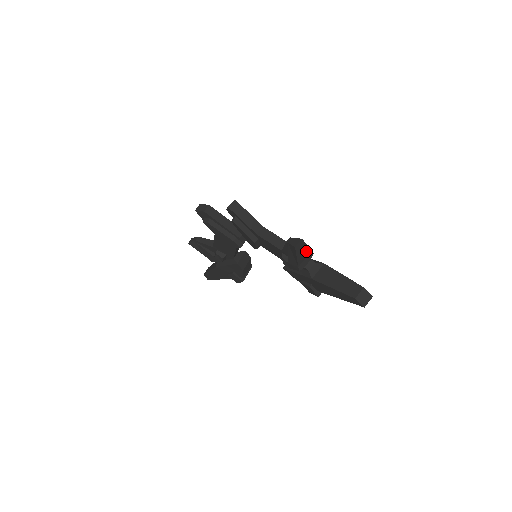
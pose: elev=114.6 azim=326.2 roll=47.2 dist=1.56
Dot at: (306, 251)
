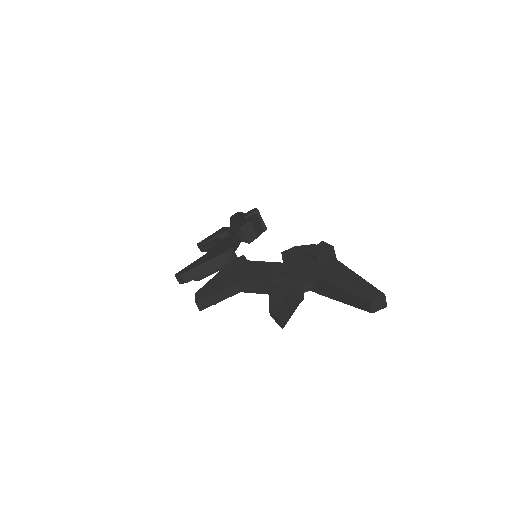
Dot at: (291, 298)
